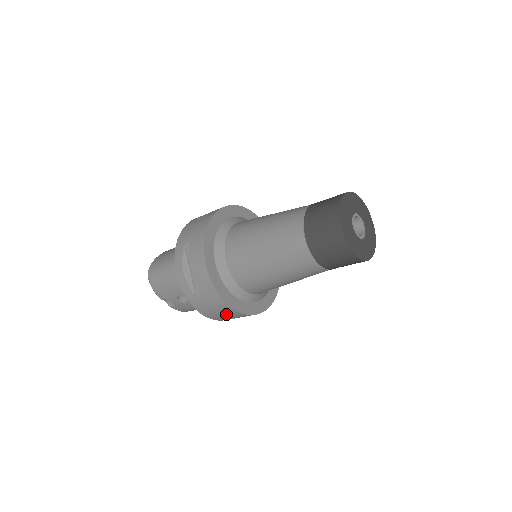
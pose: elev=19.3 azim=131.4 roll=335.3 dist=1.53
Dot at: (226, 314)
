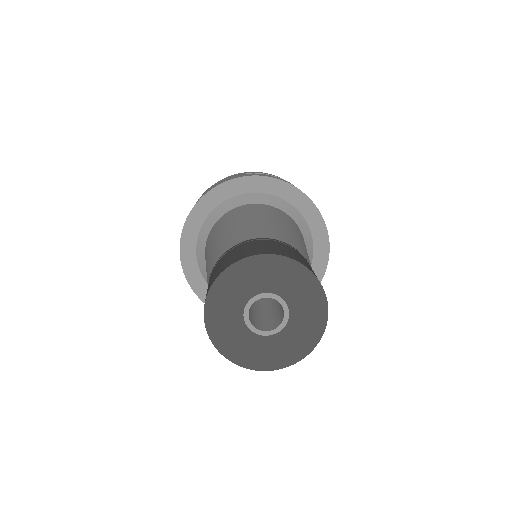
Dot at: occluded
